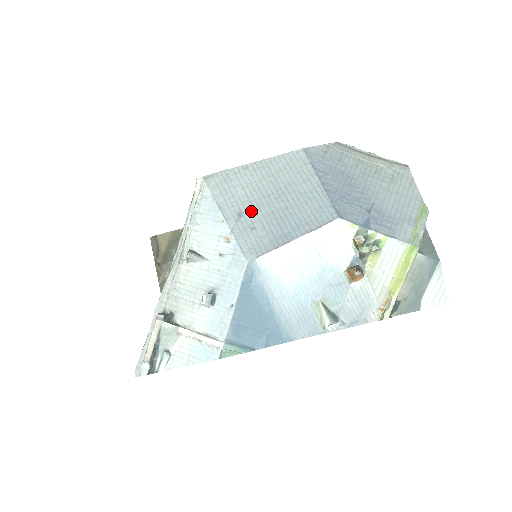
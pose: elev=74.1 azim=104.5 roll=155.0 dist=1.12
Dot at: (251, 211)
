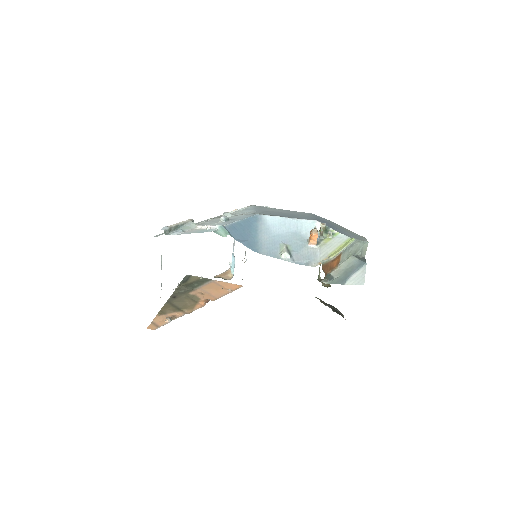
Dot at: (271, 212)
